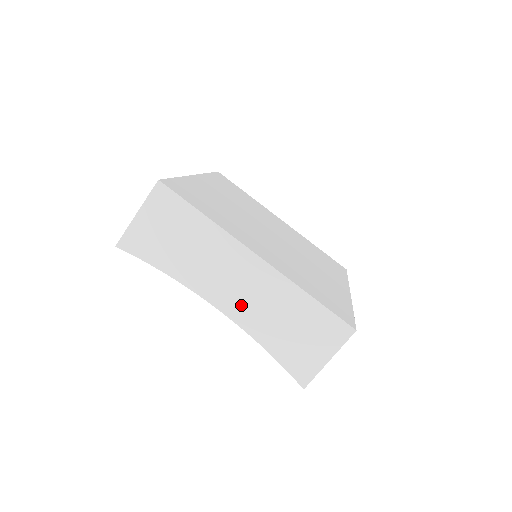
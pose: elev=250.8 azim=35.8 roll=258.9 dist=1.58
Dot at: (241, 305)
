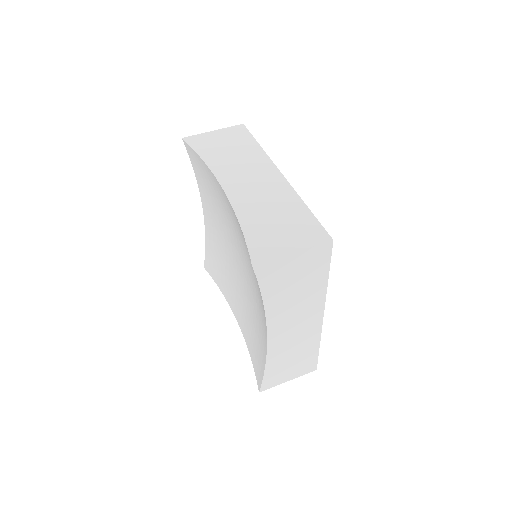
Dot at: (244, 193)
